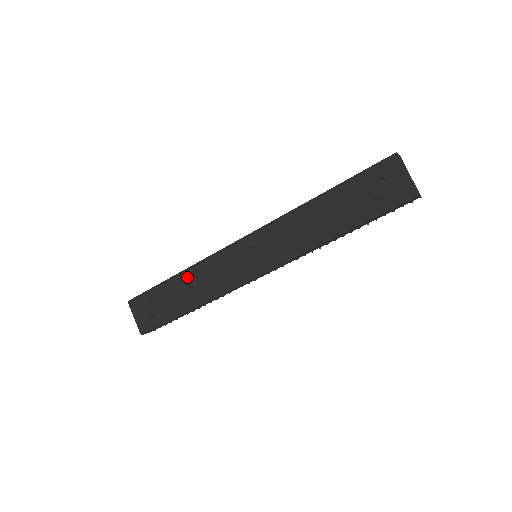
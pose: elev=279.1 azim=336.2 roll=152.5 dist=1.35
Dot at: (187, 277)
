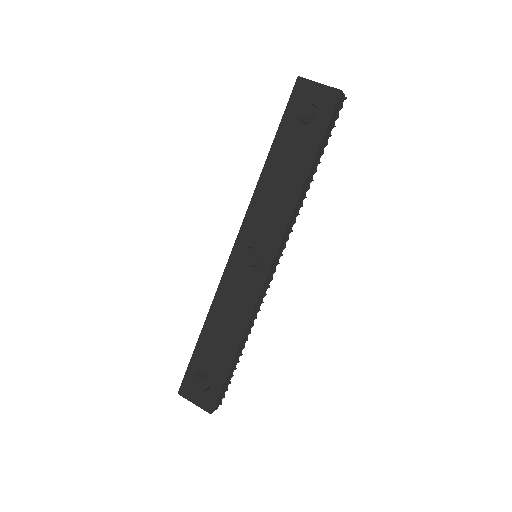
Dot at: (212, 323)
